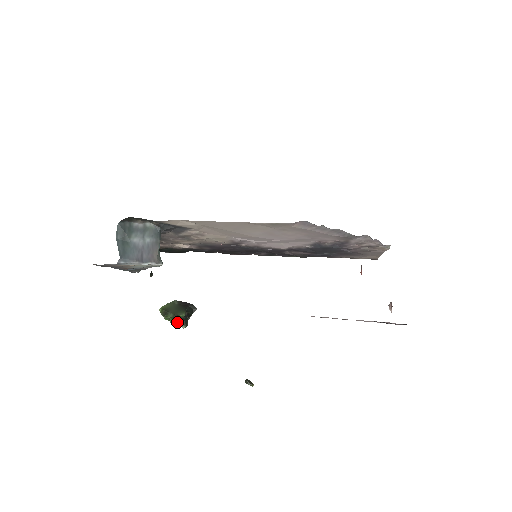
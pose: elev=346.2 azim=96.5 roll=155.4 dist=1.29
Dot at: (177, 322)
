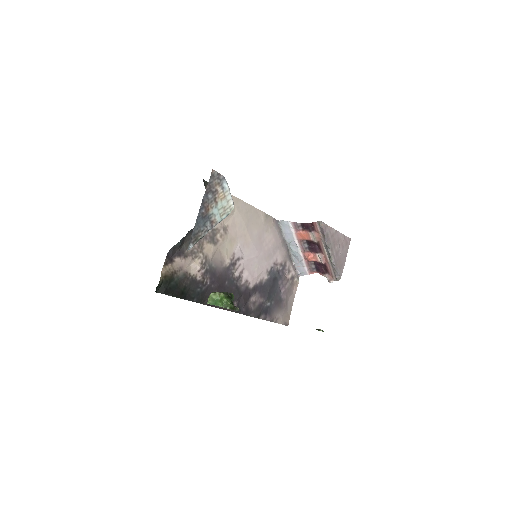
Dot at: (232, 302)
